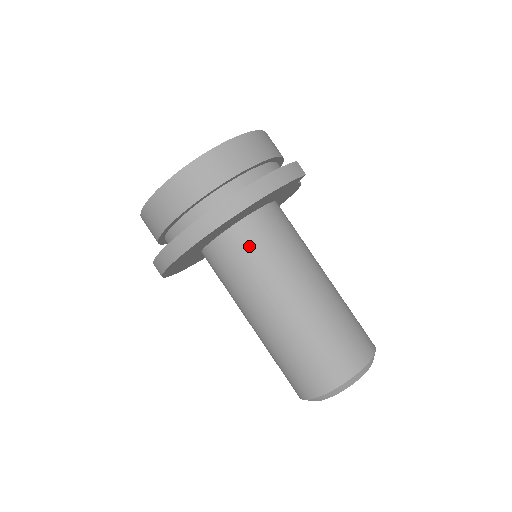
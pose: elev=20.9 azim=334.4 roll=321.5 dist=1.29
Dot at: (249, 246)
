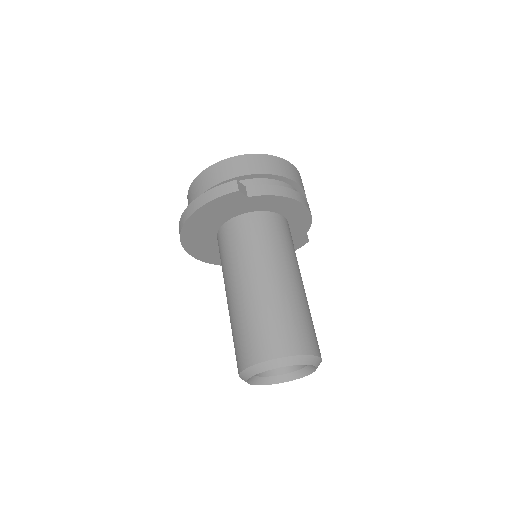
Dot at: (221, 247)
